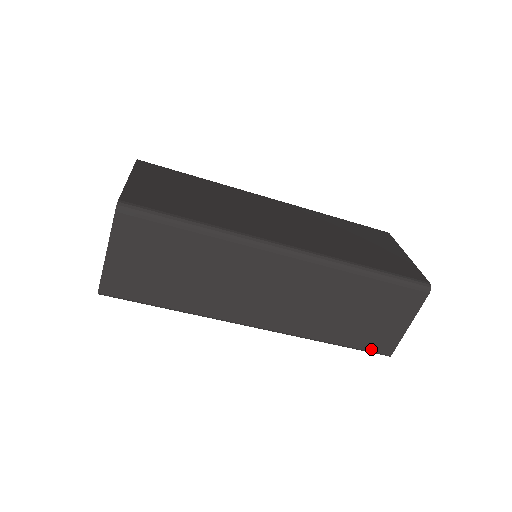
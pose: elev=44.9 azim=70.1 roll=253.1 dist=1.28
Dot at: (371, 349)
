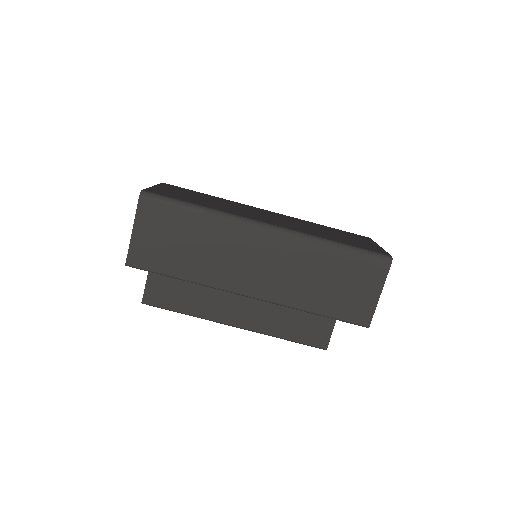
Dot at: (350, 319)
